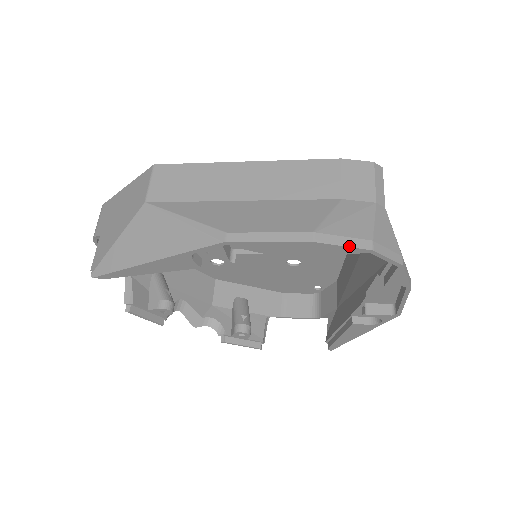
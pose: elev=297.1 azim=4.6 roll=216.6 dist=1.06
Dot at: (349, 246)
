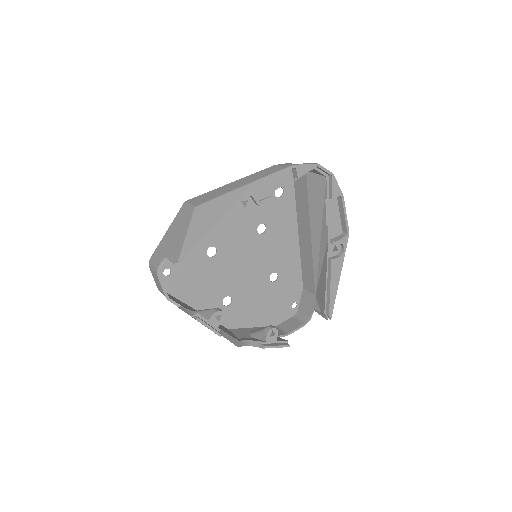
Dot at: (308, 164)
